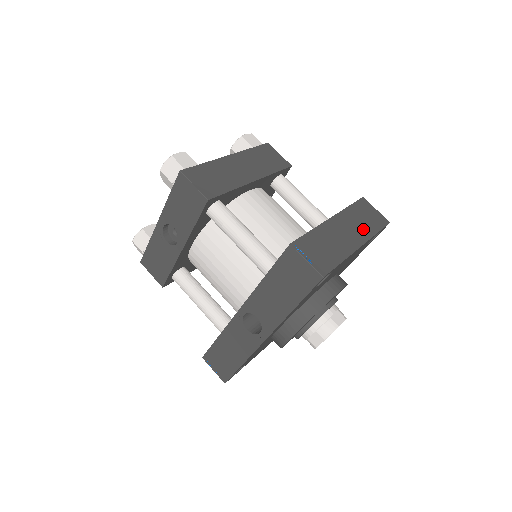
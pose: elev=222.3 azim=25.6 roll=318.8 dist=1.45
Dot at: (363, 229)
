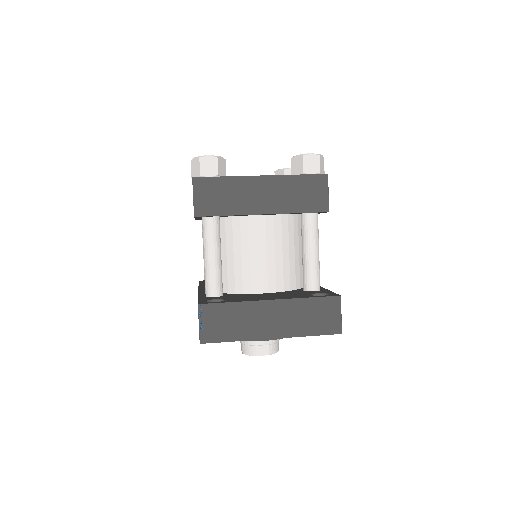
Dot at: (296, 325)
